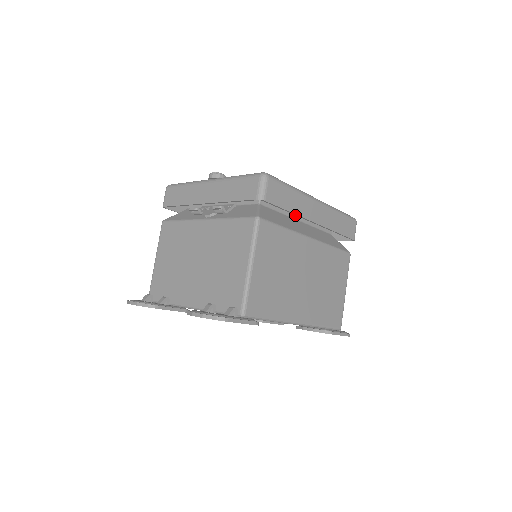
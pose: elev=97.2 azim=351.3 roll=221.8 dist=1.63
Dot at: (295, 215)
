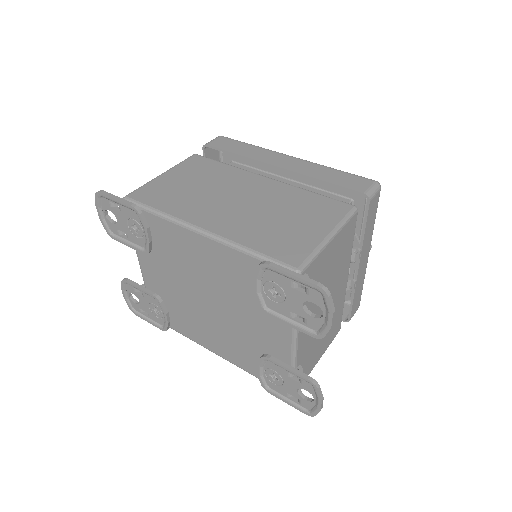
Dot at: occluded
